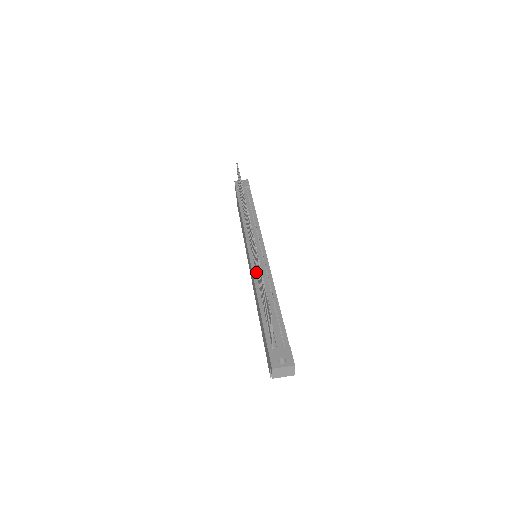
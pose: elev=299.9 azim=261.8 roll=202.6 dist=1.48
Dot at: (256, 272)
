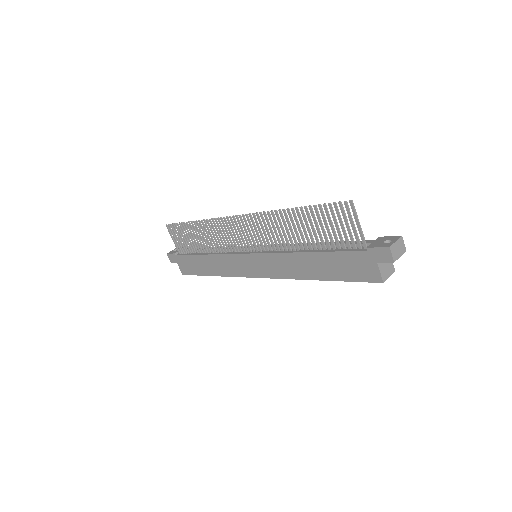
Dot at: (277, 247)
